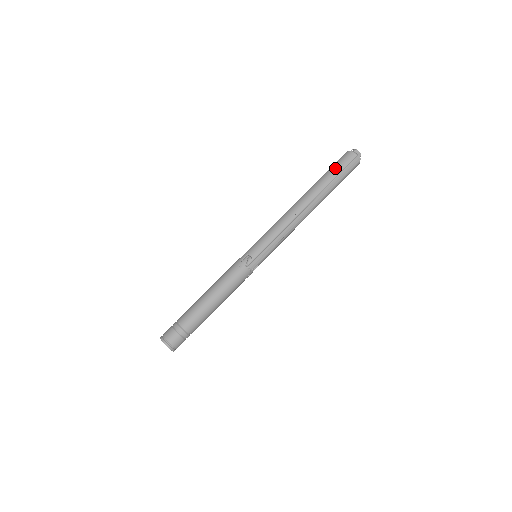
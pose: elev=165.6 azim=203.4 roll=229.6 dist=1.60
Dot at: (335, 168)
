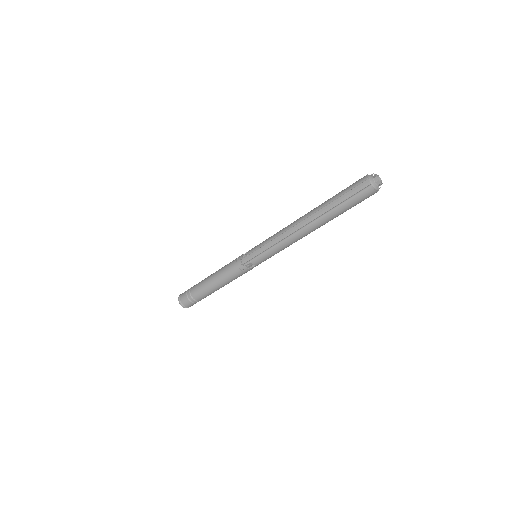
Dot at: (344, 190)
